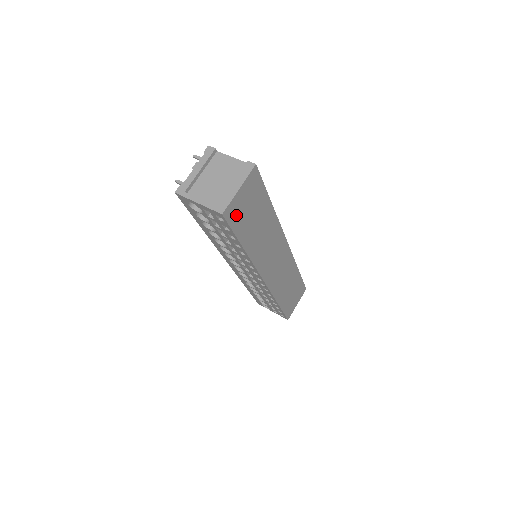
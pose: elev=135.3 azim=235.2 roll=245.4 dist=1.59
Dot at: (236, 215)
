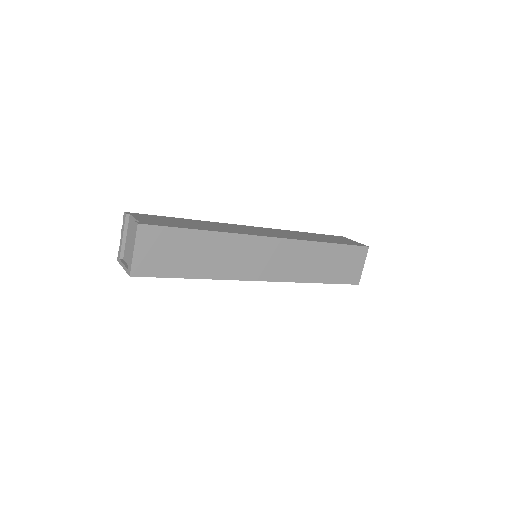
Dot at: (151, 266)
